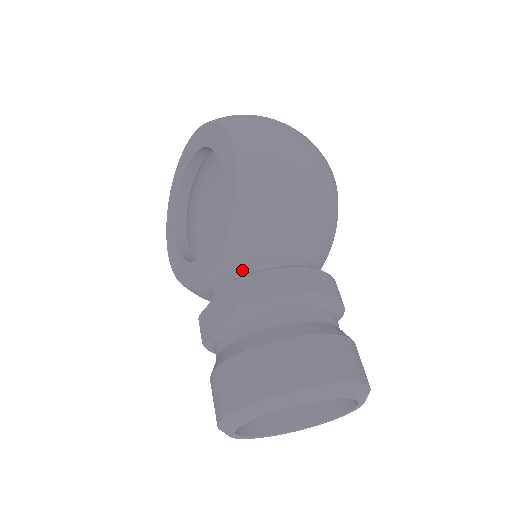
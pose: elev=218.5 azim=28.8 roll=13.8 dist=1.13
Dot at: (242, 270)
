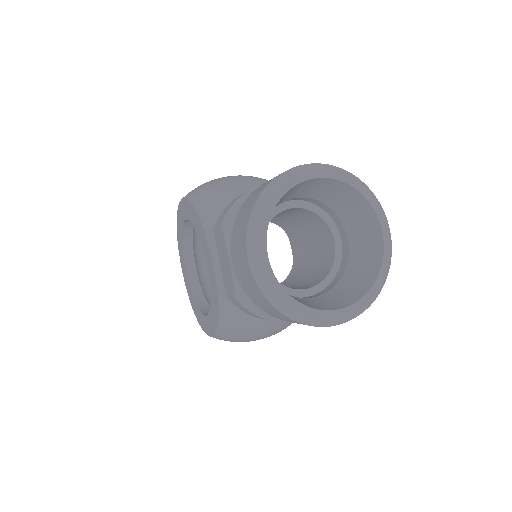
Dot at: occluded
